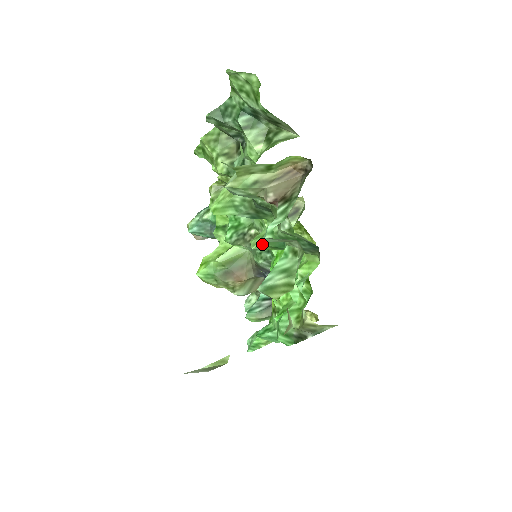
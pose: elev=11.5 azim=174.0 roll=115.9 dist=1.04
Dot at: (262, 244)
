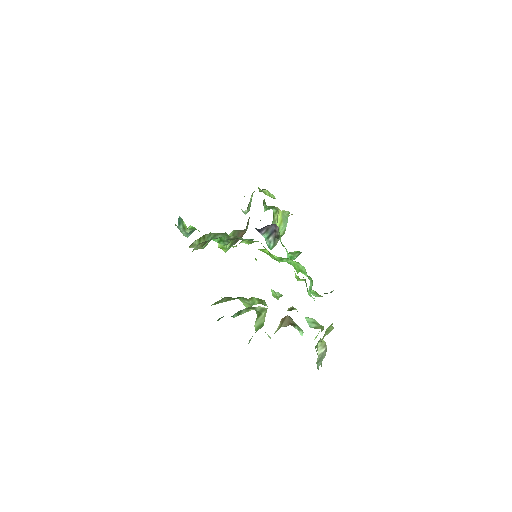
Dot at: occluded
